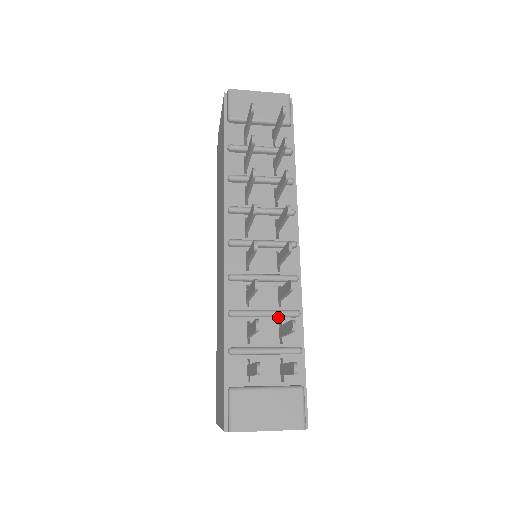
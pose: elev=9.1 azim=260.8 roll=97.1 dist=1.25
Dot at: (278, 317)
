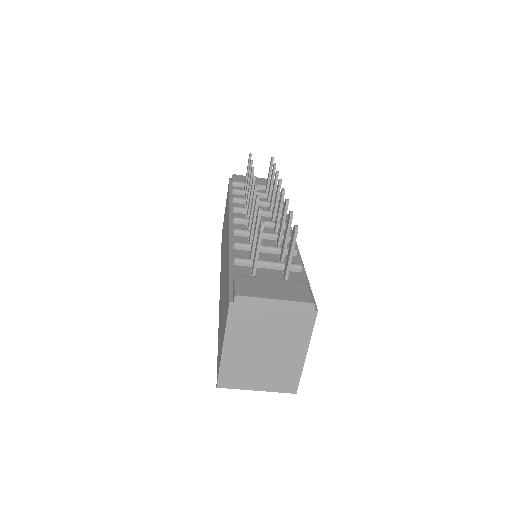
Dot at: (278, 254)
